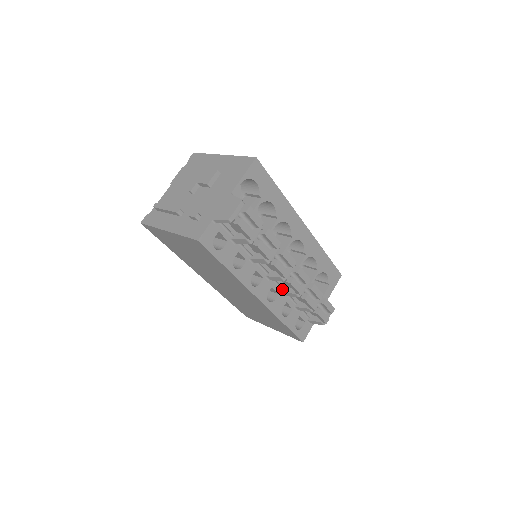
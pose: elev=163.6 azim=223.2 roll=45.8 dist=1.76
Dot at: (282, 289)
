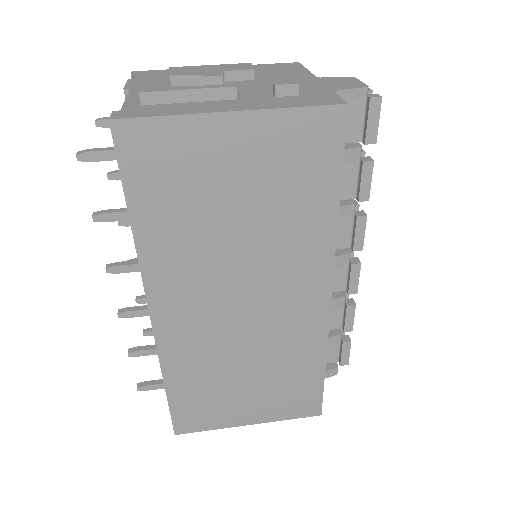
Dot at: occluded
